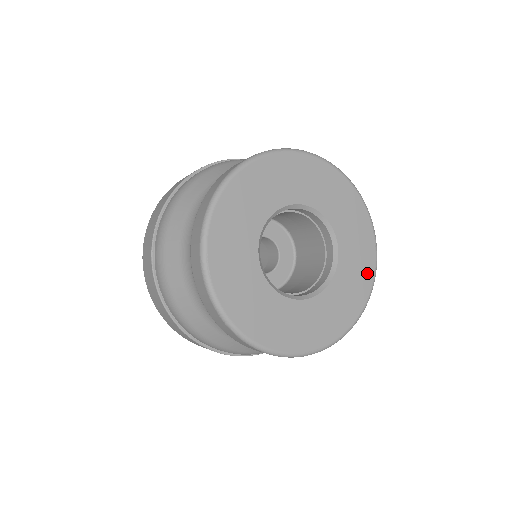
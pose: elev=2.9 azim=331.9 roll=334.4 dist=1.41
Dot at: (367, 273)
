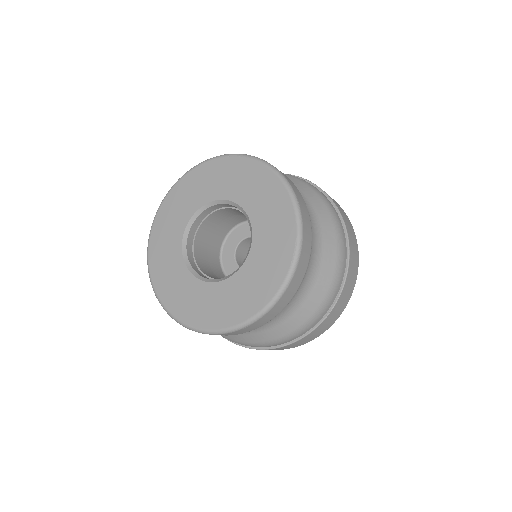
Dot at: (273, 281)
